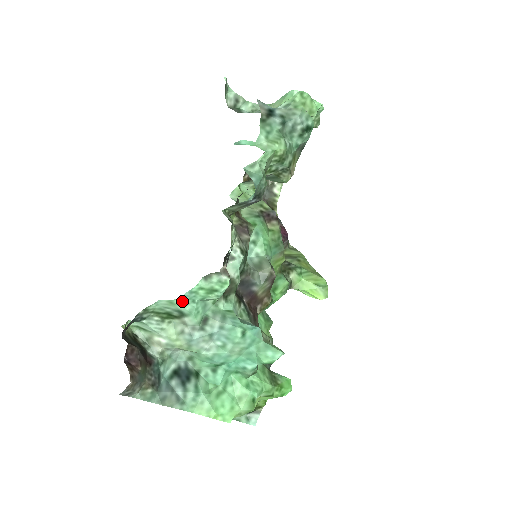
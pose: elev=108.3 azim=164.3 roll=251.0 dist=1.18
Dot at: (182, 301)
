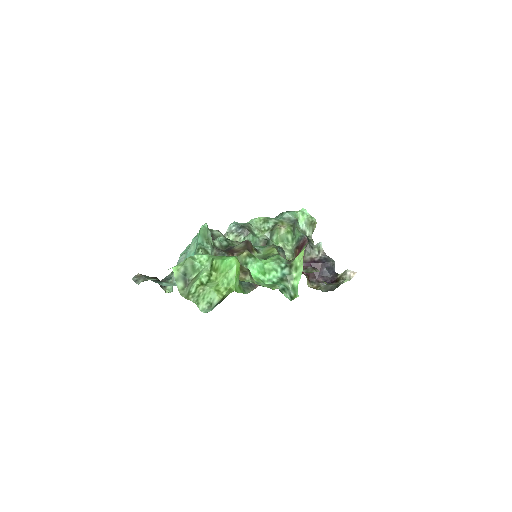
Dot at: occluded
